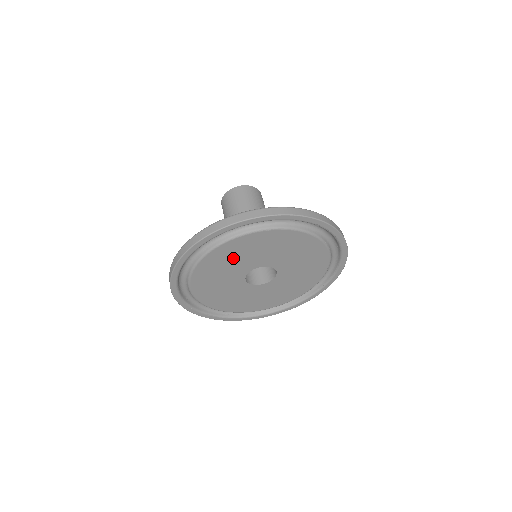
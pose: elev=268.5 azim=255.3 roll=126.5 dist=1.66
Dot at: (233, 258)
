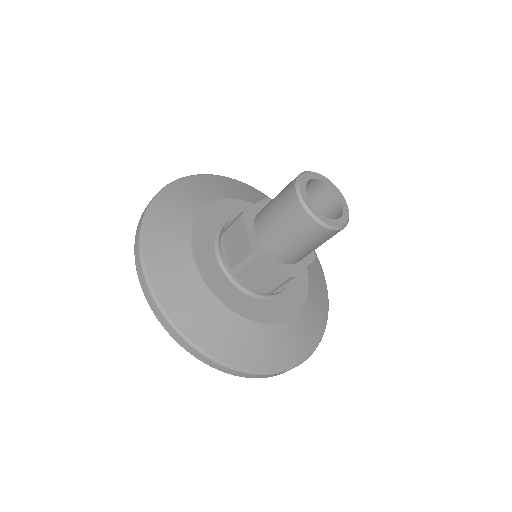
Dot at: occluded
